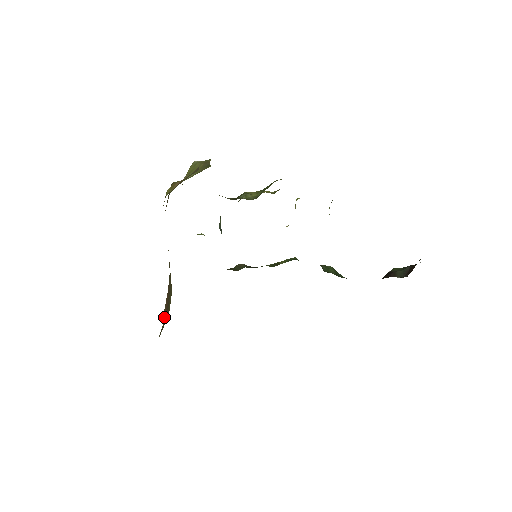
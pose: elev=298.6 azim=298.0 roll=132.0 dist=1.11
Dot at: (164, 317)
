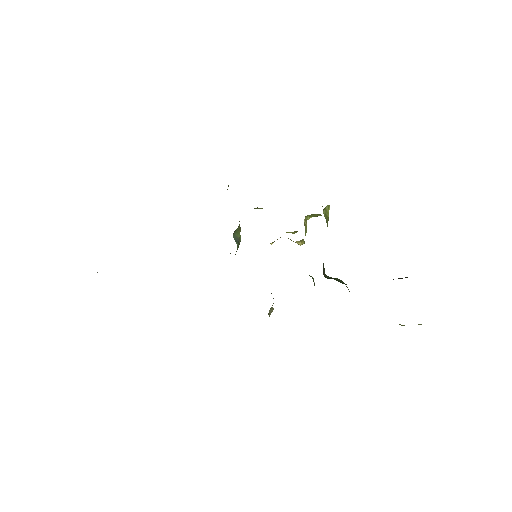
Dot at: occluded
